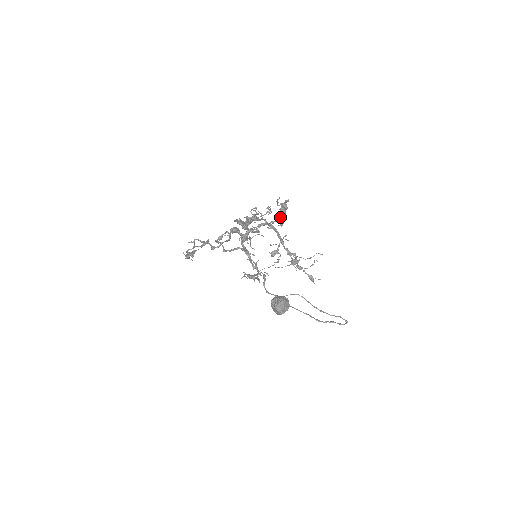
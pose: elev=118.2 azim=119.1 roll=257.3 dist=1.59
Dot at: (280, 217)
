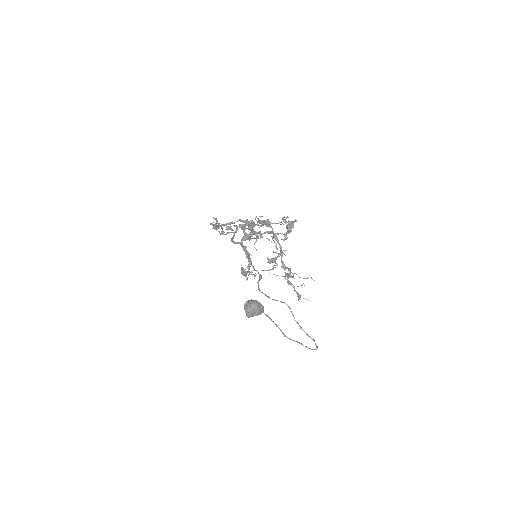
Dot at: occluded
